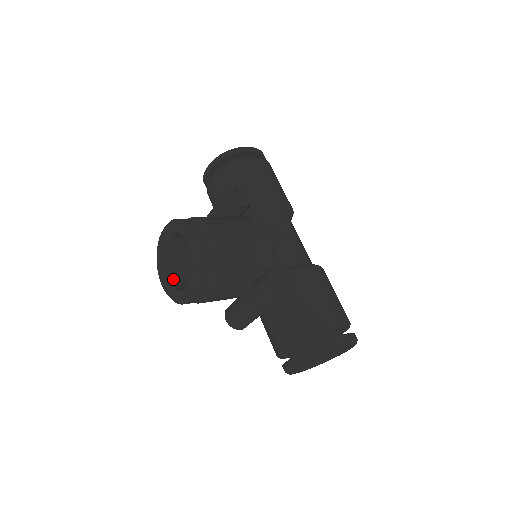
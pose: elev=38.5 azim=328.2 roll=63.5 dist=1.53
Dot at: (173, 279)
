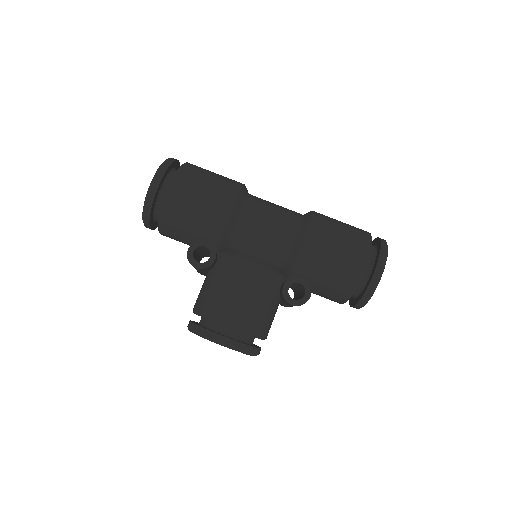
Dot at: occluded
